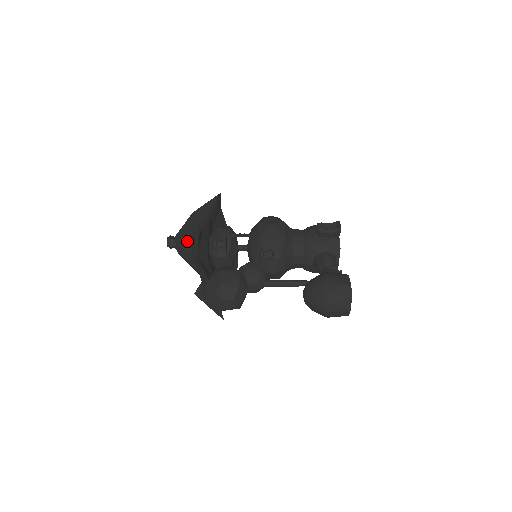
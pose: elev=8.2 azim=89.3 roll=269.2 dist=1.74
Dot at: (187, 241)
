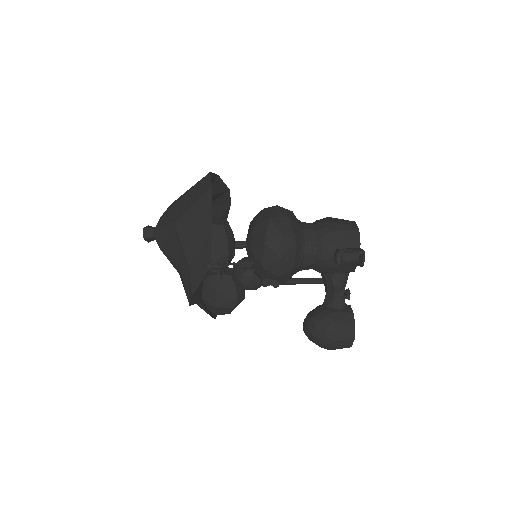
Dot at: (172, 261)
